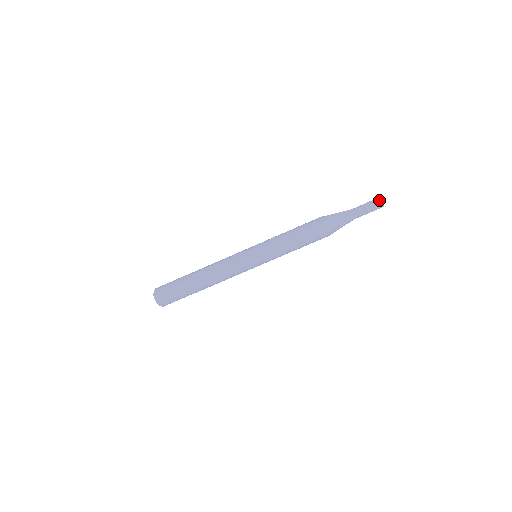
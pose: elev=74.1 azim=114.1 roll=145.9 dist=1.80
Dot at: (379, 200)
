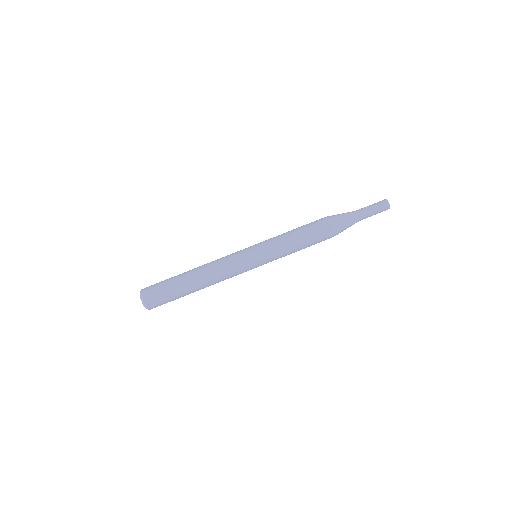
Dot at: (383, 200)
